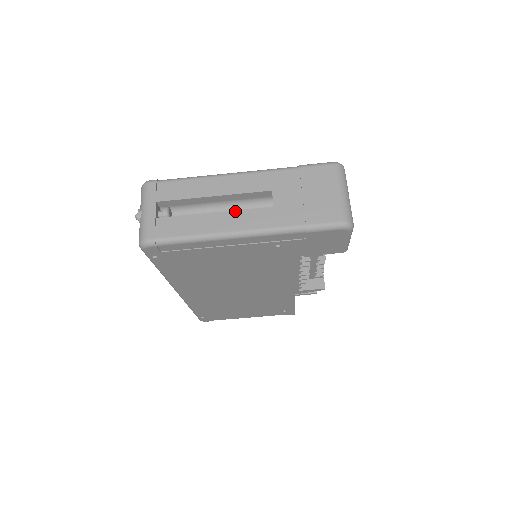
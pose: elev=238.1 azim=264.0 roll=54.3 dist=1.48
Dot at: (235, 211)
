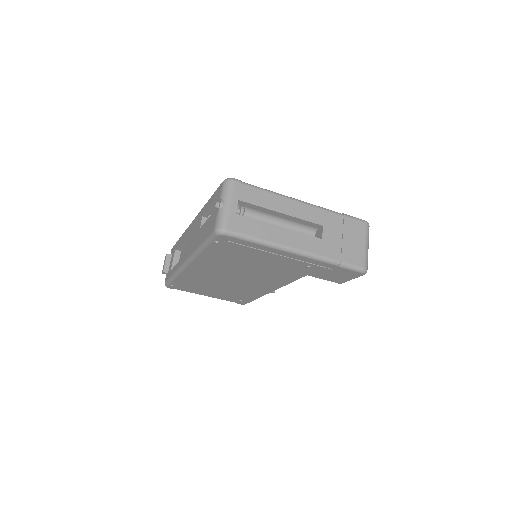
Dot at: (295, 232)
